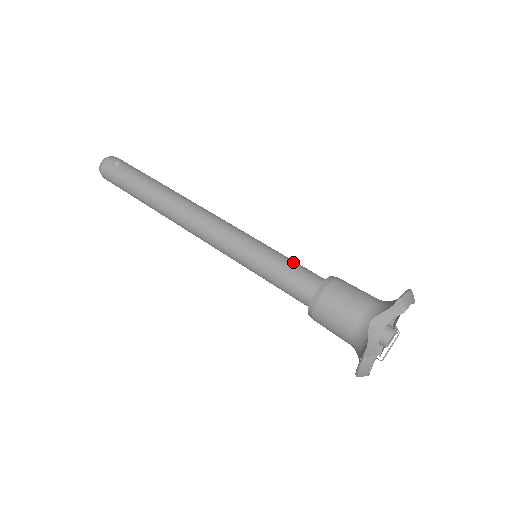
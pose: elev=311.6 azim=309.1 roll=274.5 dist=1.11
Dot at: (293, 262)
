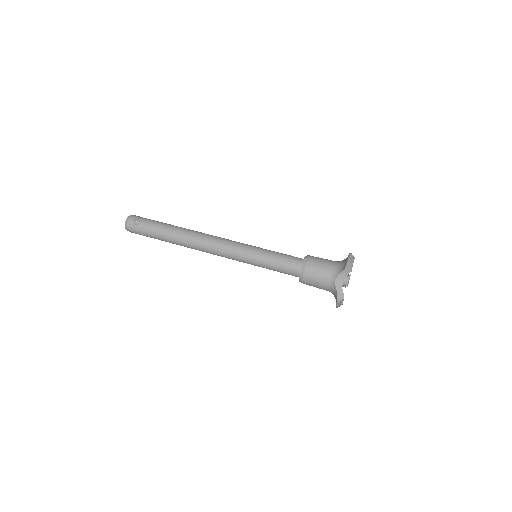
Dot at: (280, 255)
